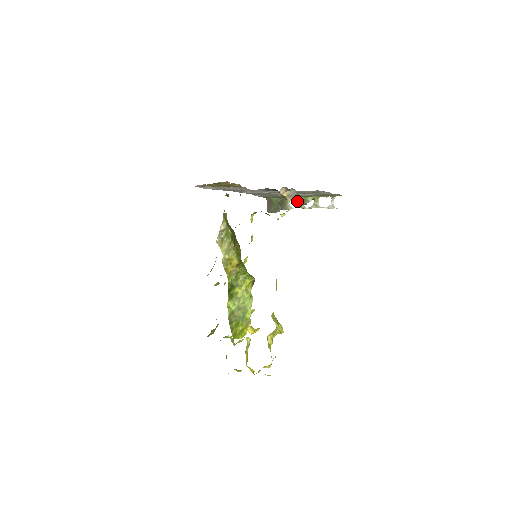
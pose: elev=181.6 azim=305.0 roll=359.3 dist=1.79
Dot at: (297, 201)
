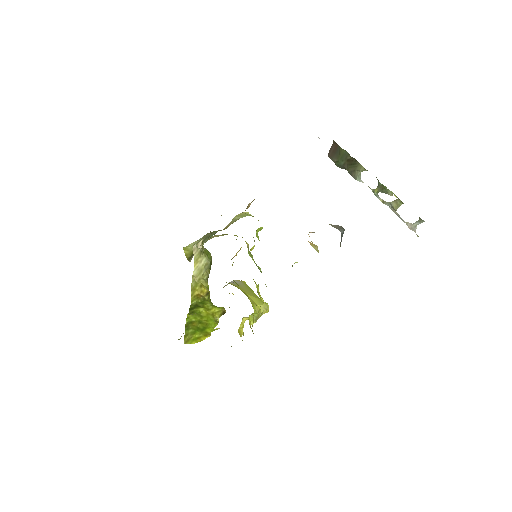
Dot at: occluded
